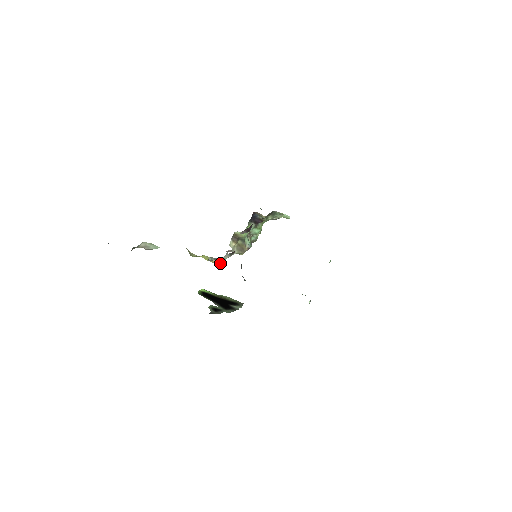
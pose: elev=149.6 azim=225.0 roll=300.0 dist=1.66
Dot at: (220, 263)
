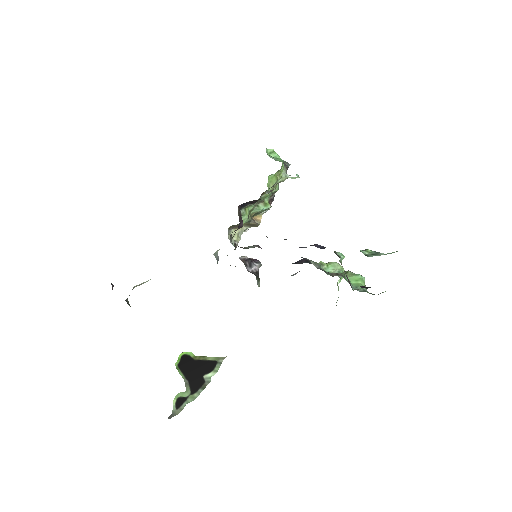
Dot at: occluded
